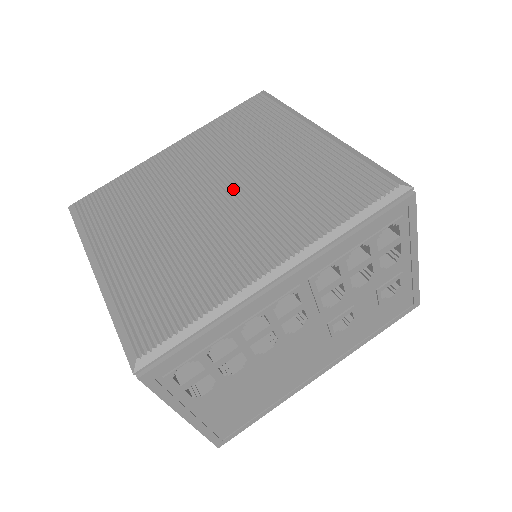
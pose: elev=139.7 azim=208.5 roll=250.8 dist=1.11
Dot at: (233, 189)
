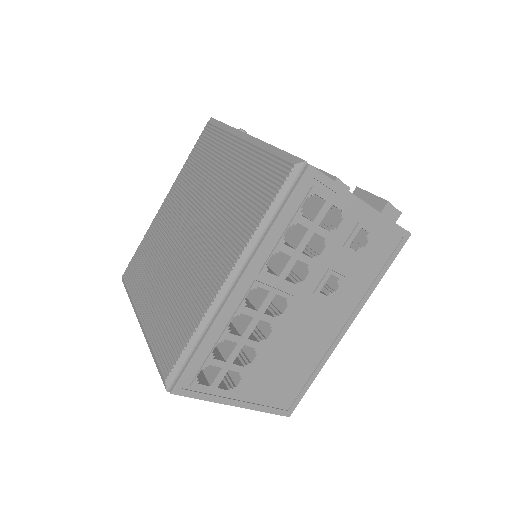
Dot at: (200, 221)
